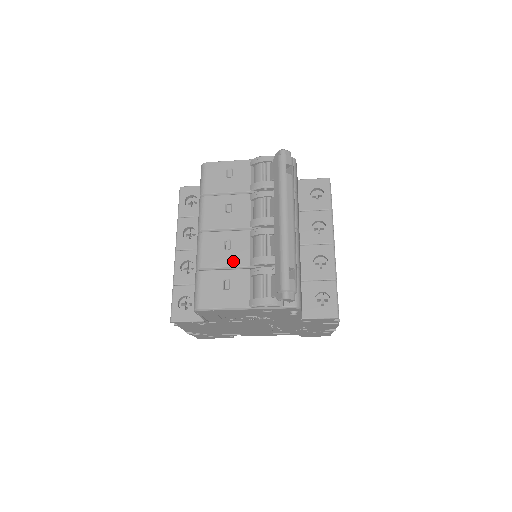
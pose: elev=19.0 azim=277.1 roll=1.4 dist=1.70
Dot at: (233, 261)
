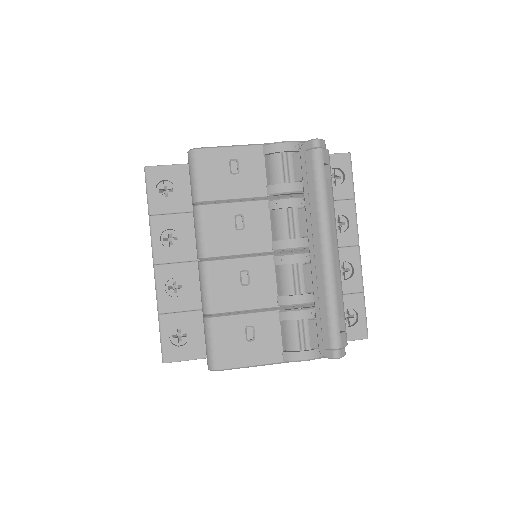
Dot at: (255, 301)
